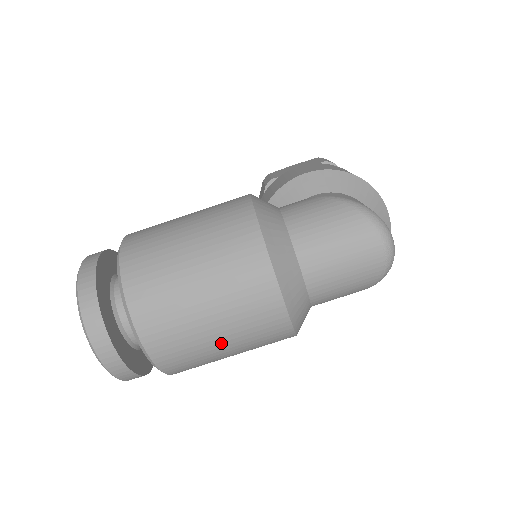
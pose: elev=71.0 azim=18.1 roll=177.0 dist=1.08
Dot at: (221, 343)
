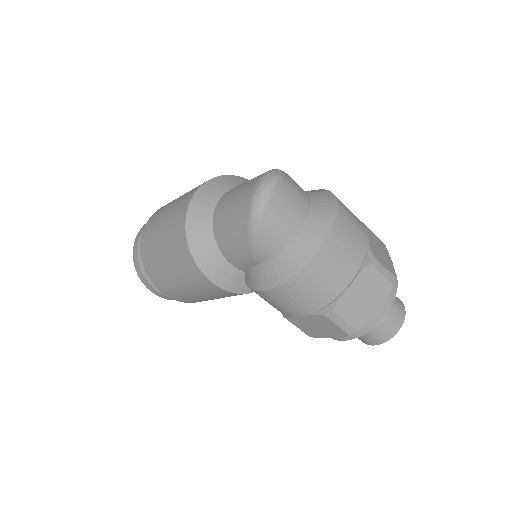
Dot at: (161, 232)
